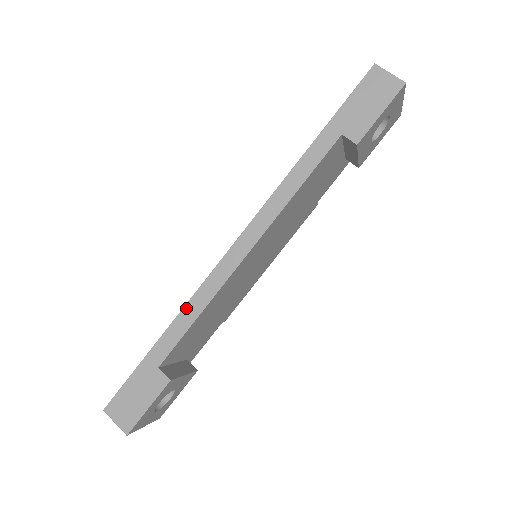
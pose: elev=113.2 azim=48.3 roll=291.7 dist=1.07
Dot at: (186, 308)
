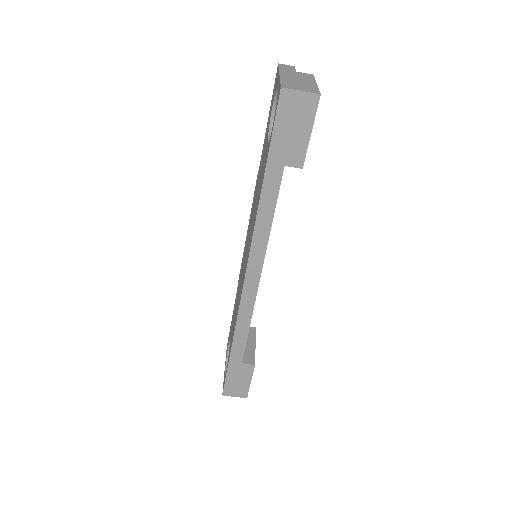
Dot at: (237, 328)
